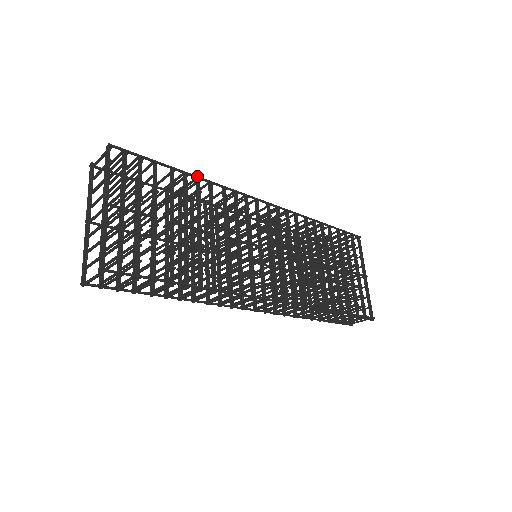
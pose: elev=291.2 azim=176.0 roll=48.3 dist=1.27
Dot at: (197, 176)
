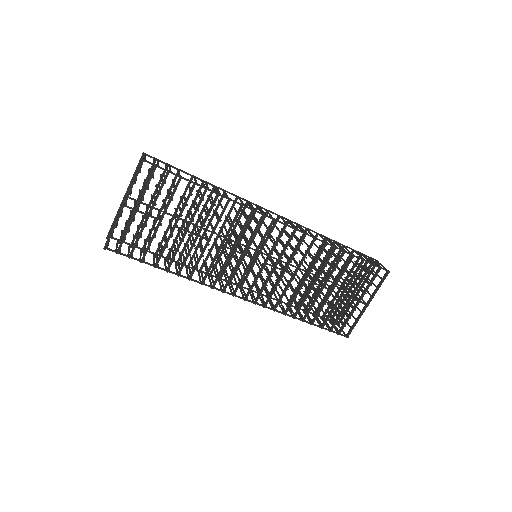
Dot at: (216, 192)
